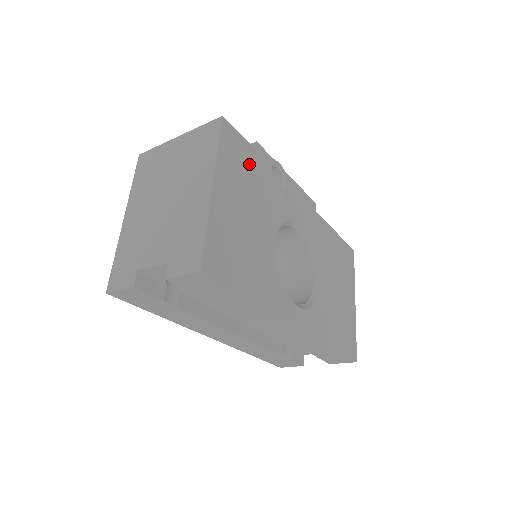
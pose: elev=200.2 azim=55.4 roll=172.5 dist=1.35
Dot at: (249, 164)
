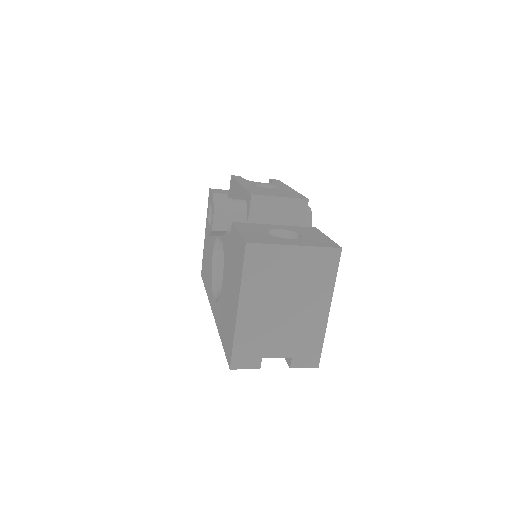
Dot at: occluded
